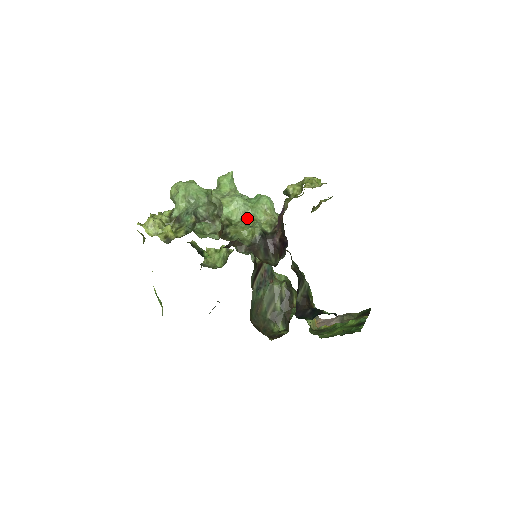
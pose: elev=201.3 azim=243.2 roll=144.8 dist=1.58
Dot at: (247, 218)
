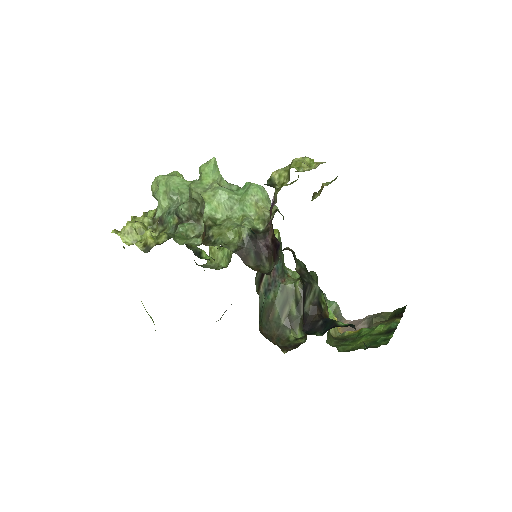
Dot at: (235, 214)
